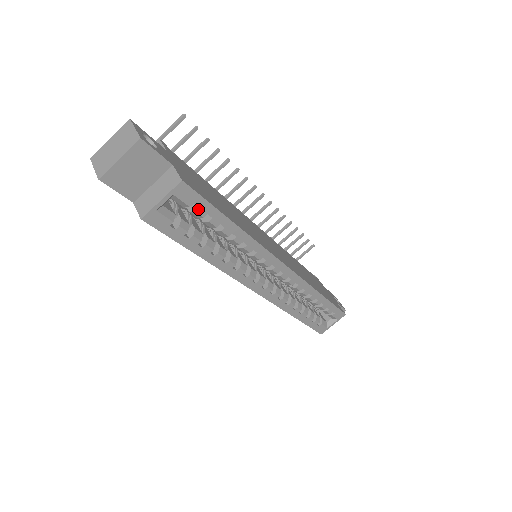
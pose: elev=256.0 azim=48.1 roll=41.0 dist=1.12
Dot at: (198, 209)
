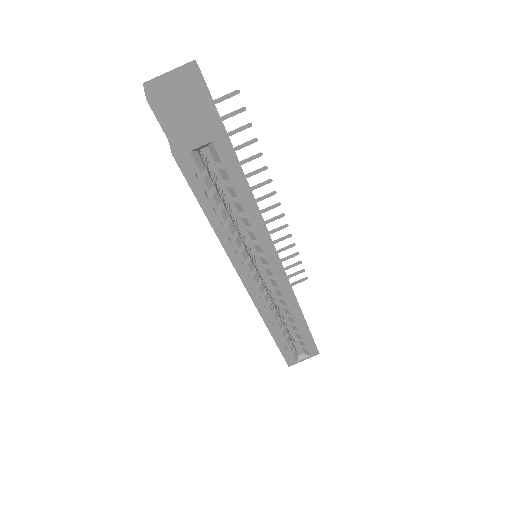
Dot at: (228, 169)
